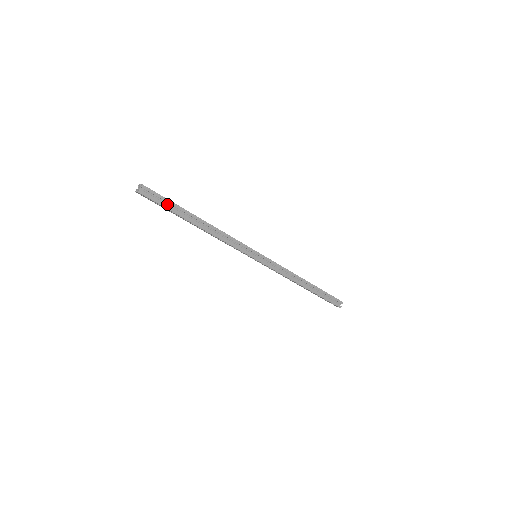
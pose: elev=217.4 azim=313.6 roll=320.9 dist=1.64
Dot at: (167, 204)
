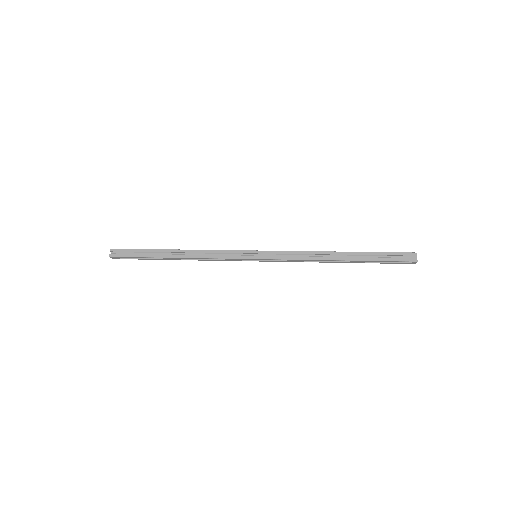
Dot at: (140, 255)
